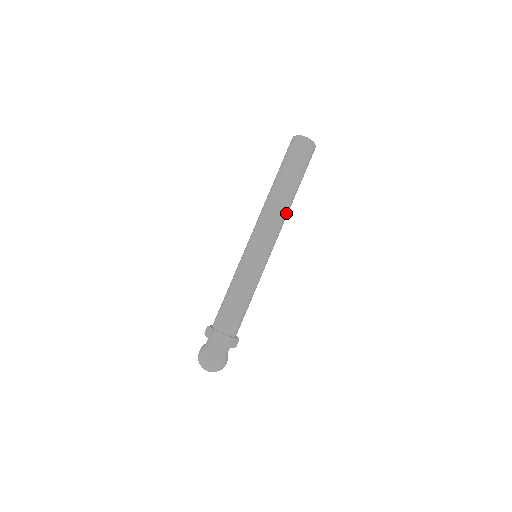
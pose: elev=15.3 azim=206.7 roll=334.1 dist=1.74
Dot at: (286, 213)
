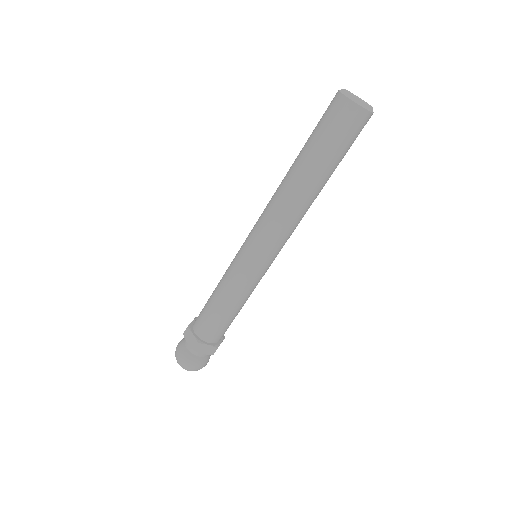
Dot at: (297, 209)
